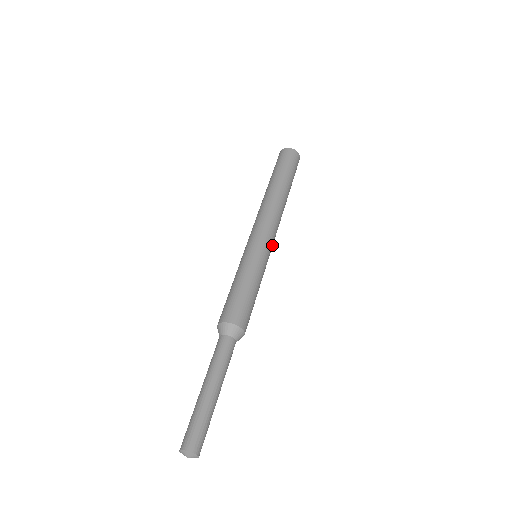
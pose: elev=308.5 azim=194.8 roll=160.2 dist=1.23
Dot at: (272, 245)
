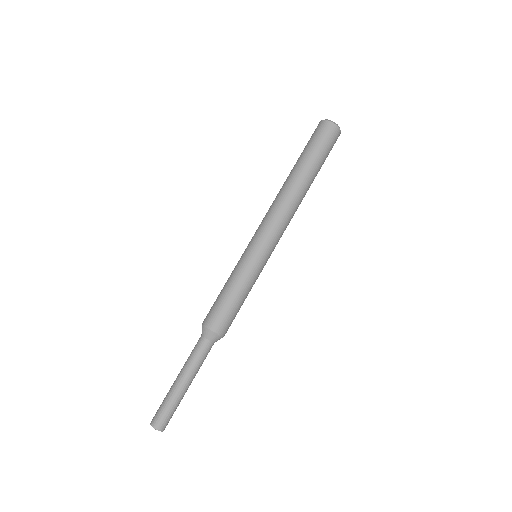
Dot at: occluded
